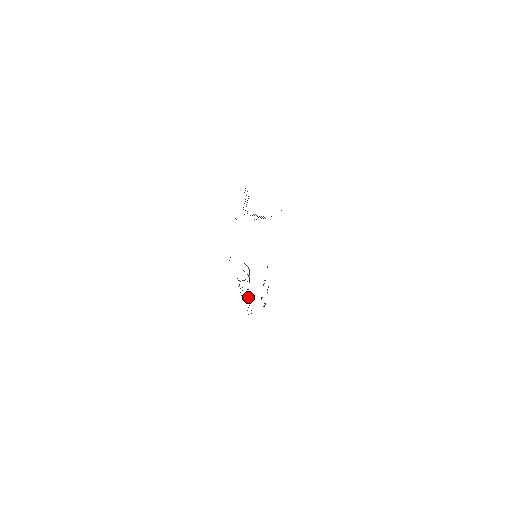
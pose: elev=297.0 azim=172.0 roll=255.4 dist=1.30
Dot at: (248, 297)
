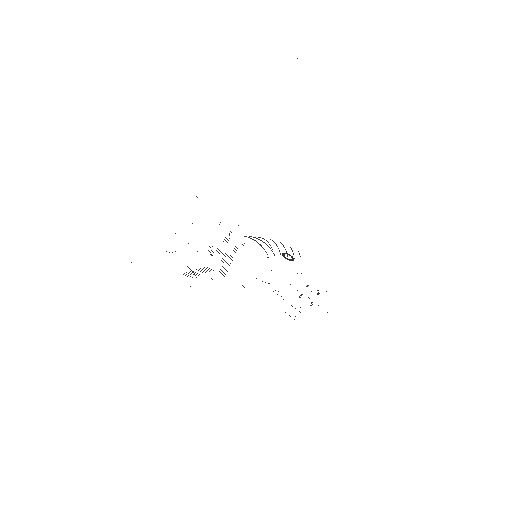
Dot at: occluded
